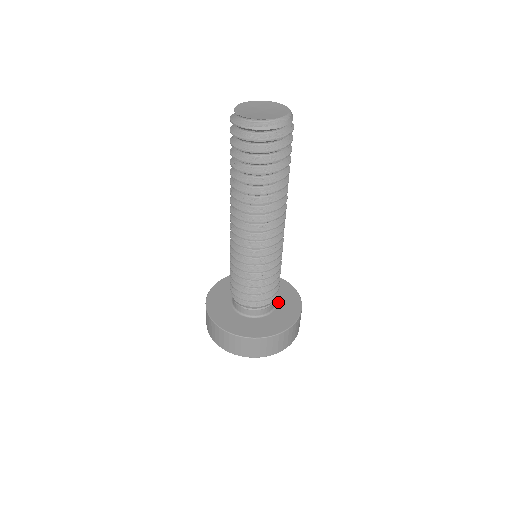
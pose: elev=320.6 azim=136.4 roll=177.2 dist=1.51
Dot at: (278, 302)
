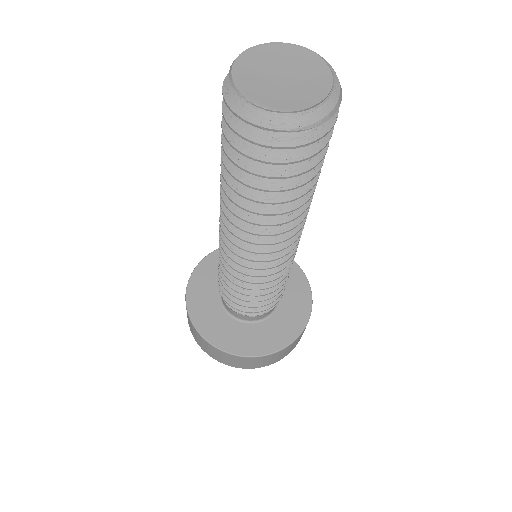
Dot at: occluded
